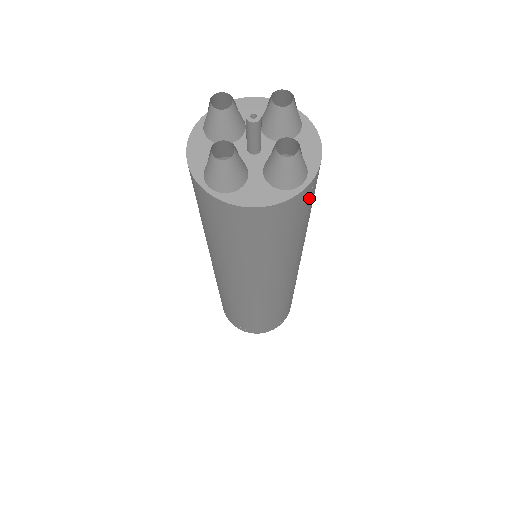
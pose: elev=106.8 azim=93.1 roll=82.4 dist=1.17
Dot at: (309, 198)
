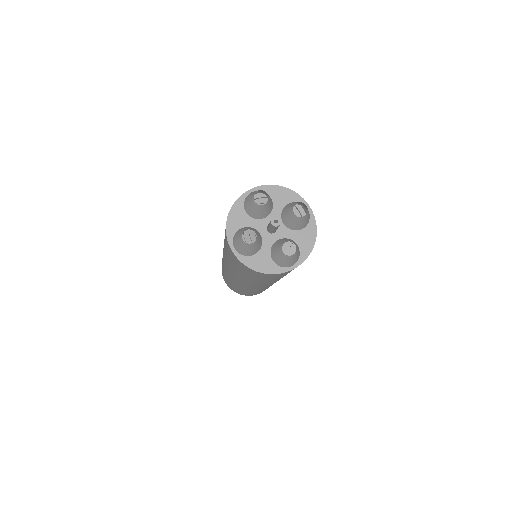
Dot at: occluded
